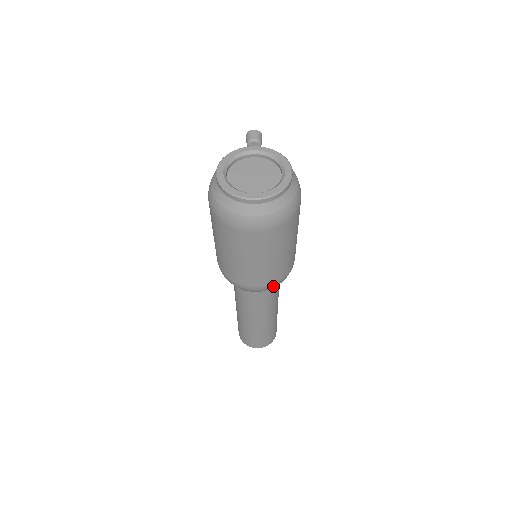
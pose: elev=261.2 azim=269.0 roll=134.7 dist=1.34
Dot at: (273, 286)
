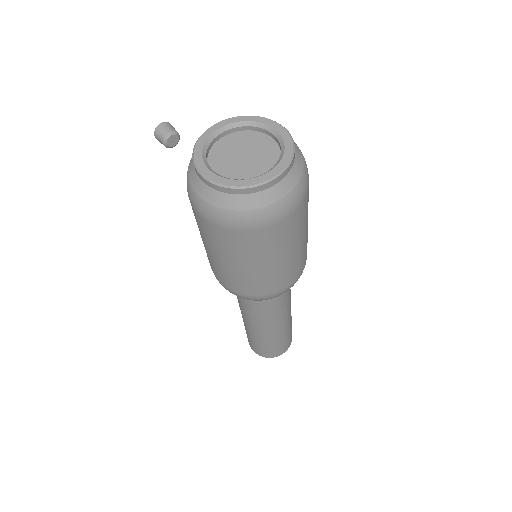
Dot at: (301, 274)
